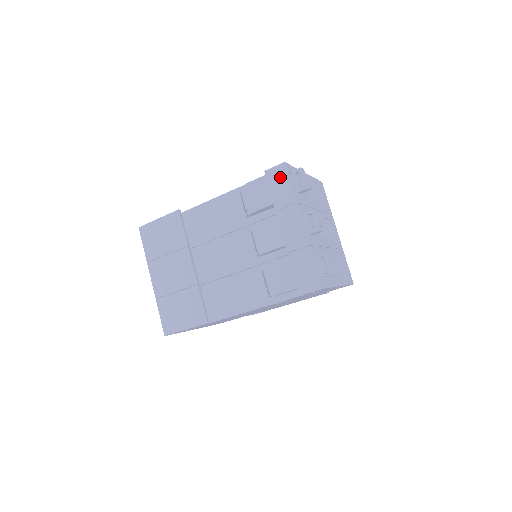
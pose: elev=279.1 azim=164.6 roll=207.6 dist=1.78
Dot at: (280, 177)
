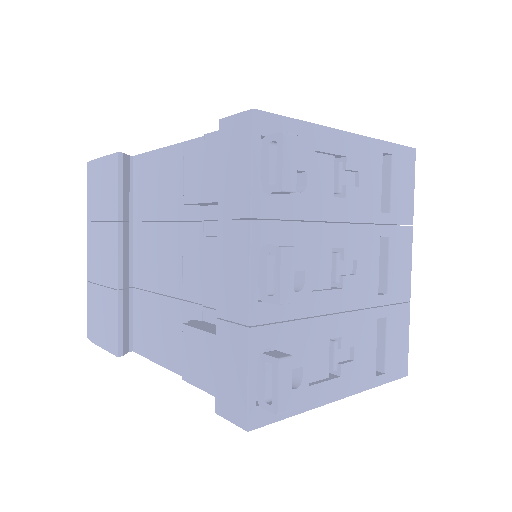
Dot at: (238, 144)
